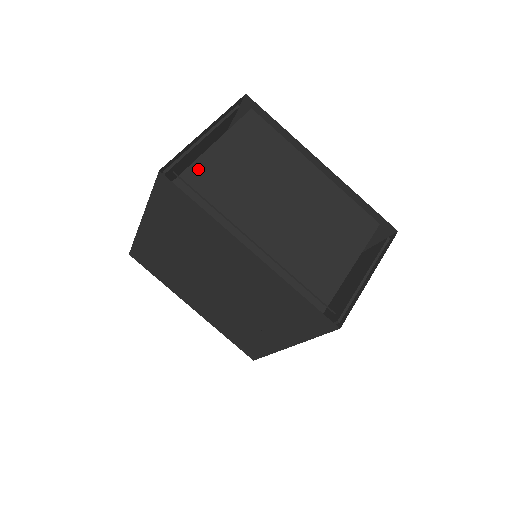
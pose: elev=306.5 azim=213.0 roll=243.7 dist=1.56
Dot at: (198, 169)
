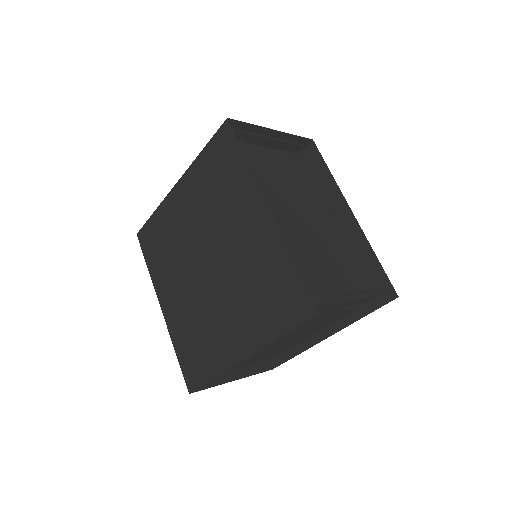
Dot at: occluded
